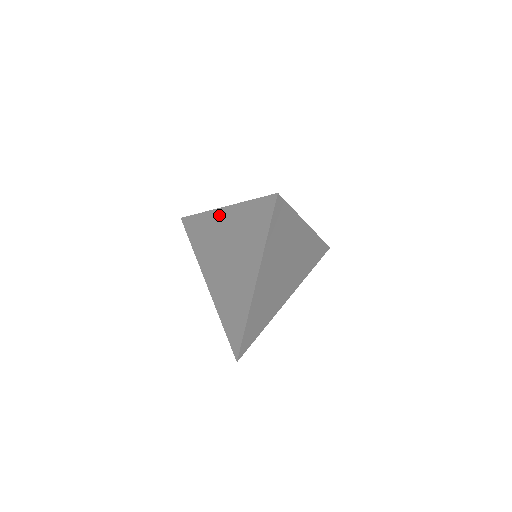
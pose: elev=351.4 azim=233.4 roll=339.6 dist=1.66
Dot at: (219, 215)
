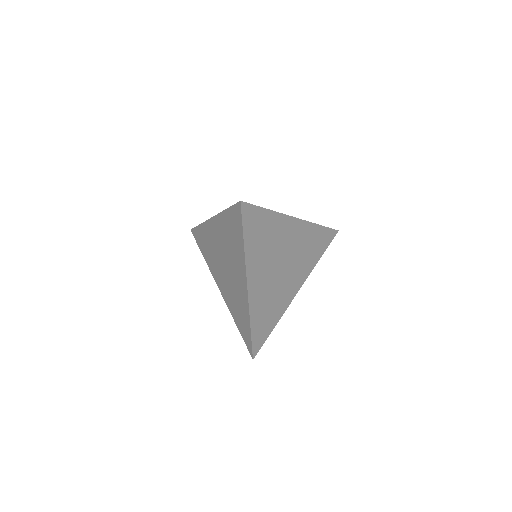
Dot at: (211, 225)
